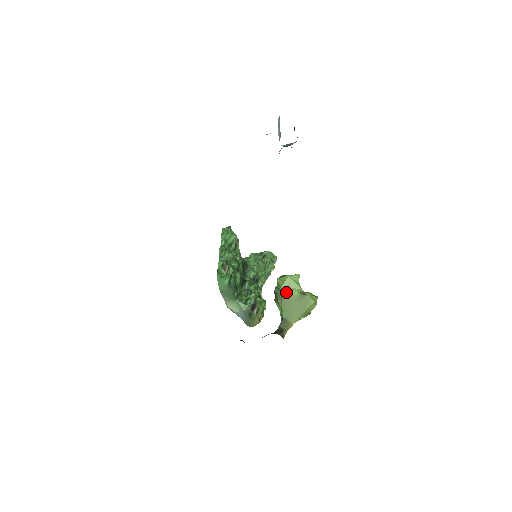
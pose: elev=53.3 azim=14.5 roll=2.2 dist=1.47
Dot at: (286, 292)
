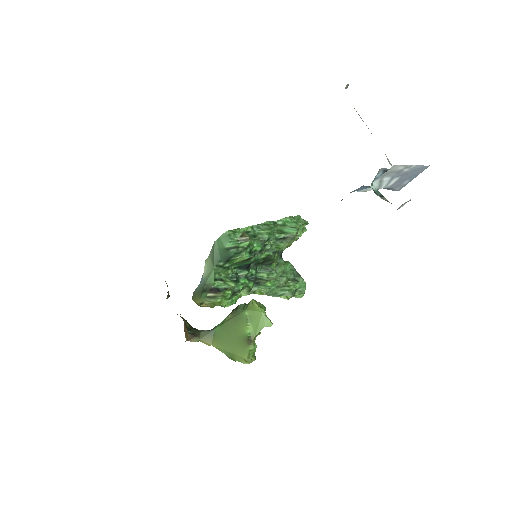
Dot at: (243, 318)
